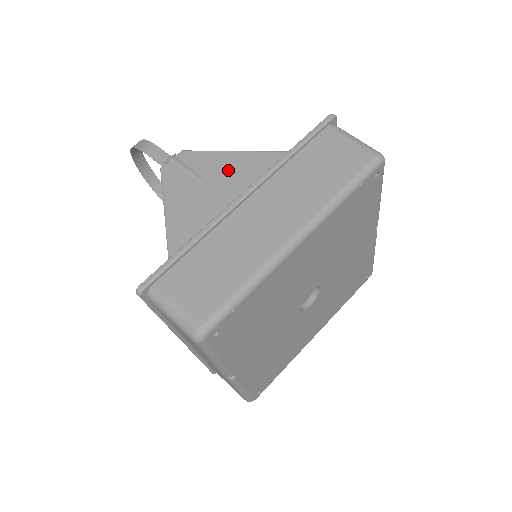
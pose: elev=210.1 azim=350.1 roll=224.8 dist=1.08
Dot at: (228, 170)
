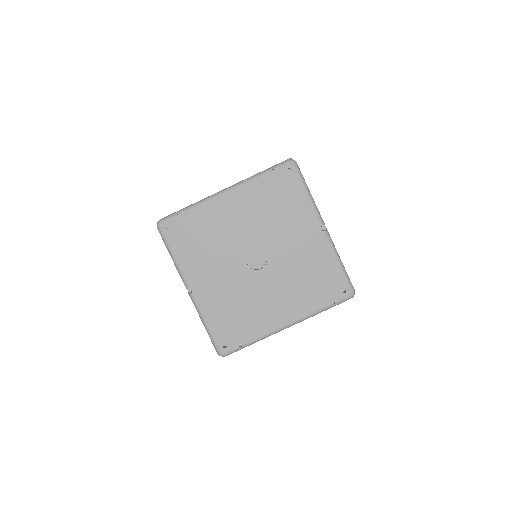
Dot at: occluded
